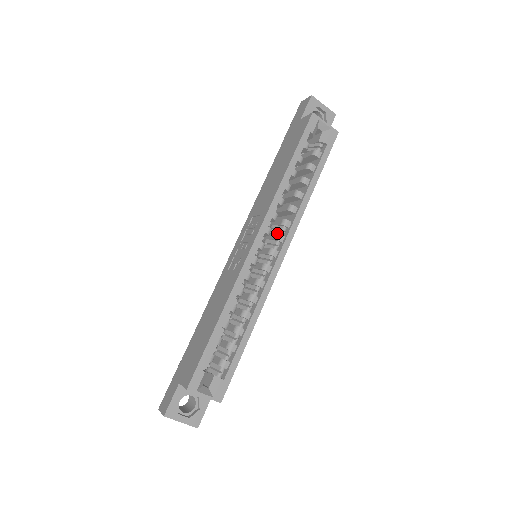
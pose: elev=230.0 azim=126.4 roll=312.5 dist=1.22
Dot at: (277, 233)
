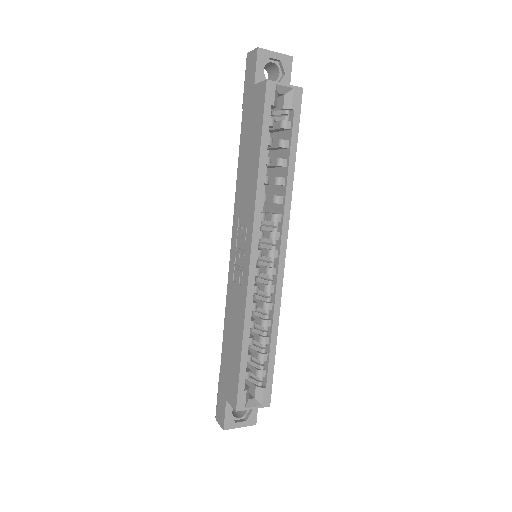
Dot at: (270, 232)
